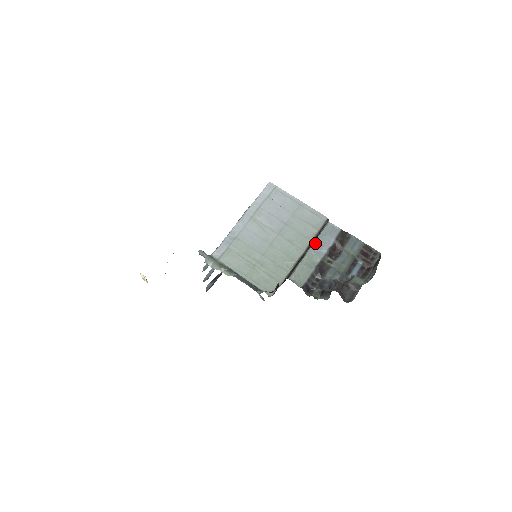
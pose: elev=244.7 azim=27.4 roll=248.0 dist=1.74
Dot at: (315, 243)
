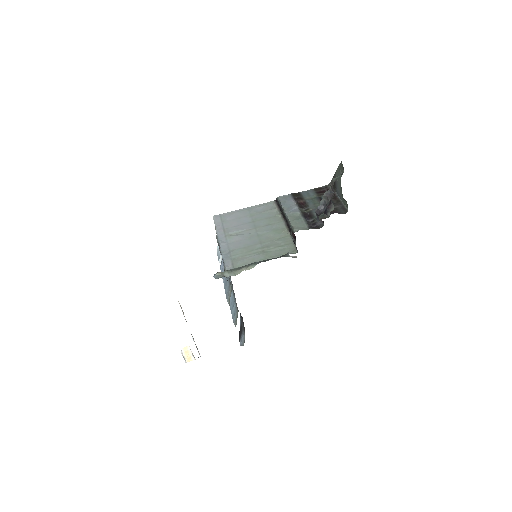
Dot at: (285, 209)
